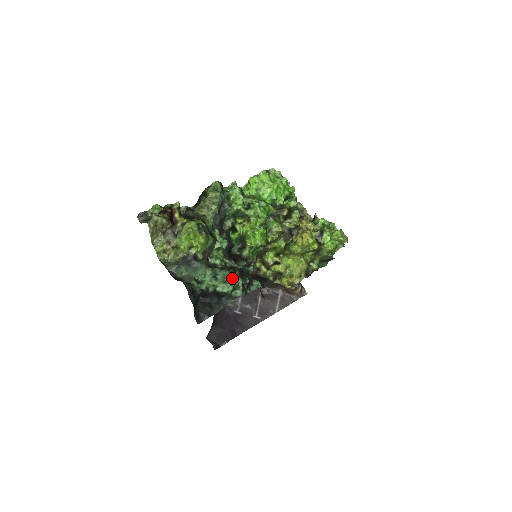
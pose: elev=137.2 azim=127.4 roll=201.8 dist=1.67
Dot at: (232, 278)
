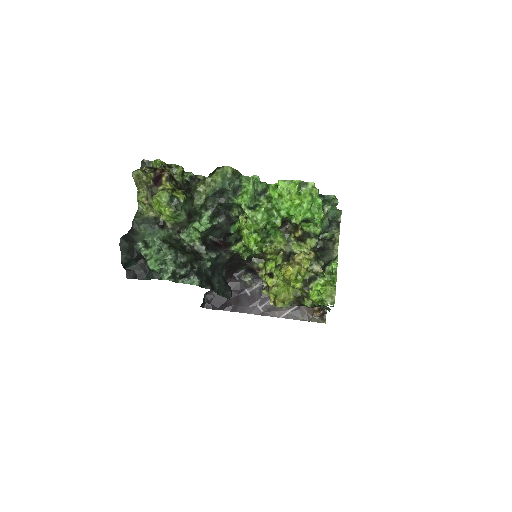
Dot at: (168, 261)
